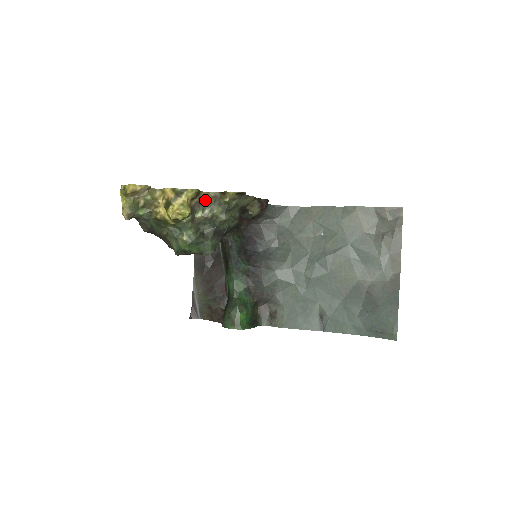
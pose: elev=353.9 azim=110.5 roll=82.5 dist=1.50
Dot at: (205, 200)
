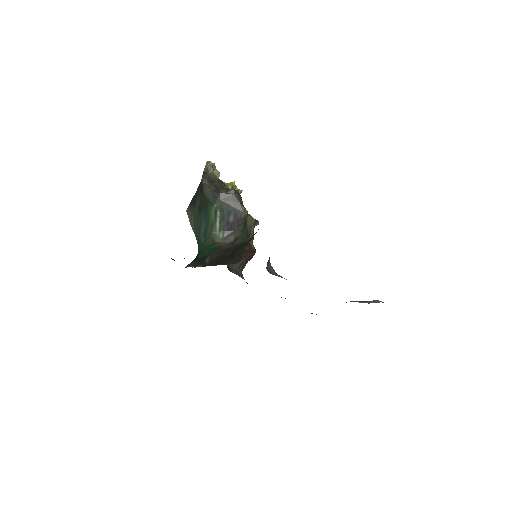
Dot at: occluded
